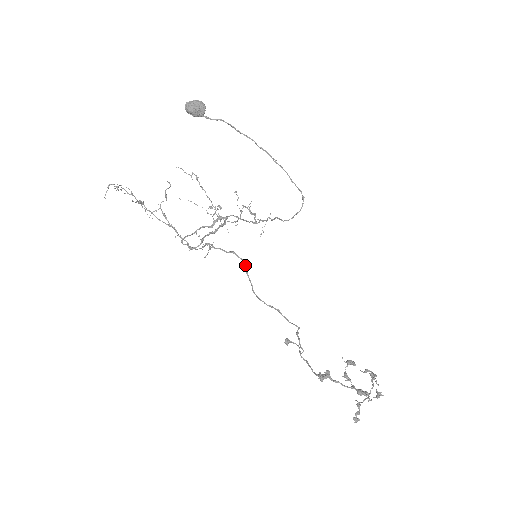
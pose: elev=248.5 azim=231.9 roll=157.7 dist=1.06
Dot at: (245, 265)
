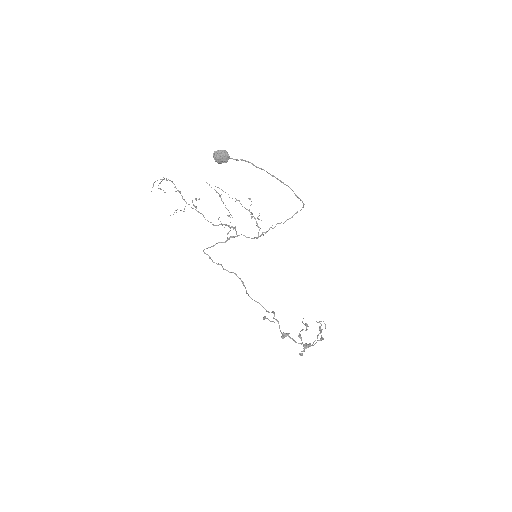
Dot at: (242, 282)
